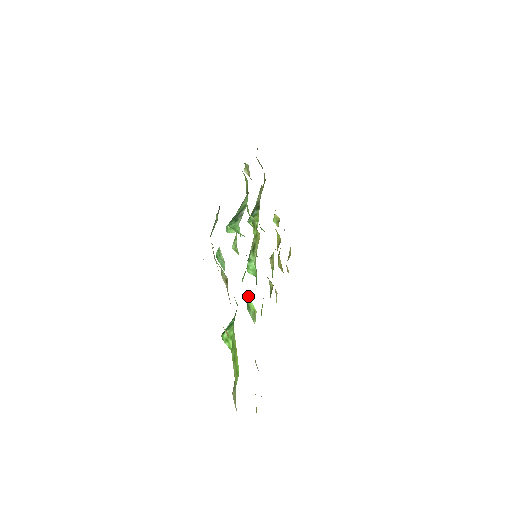
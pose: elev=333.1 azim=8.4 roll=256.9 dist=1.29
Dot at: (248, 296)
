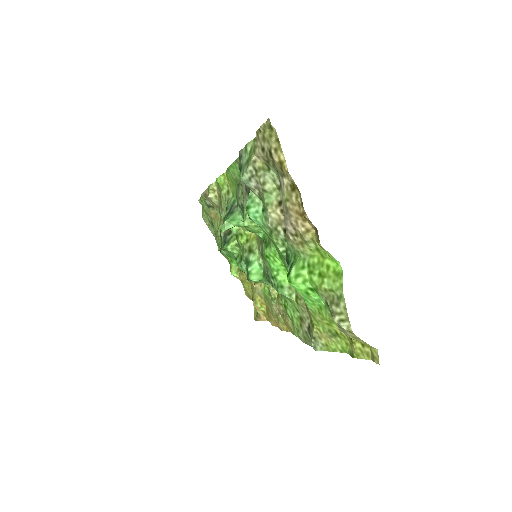
Dot at: (276, 274)
